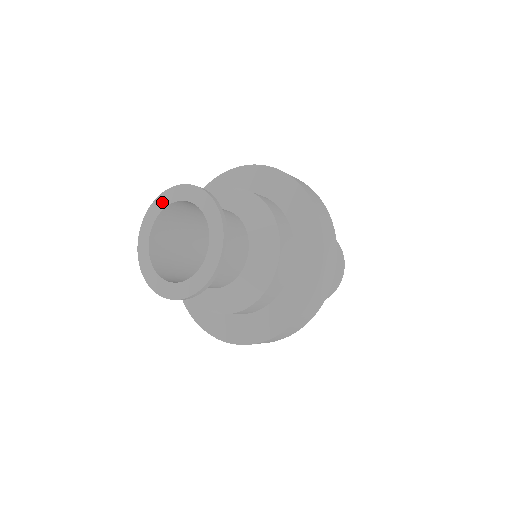
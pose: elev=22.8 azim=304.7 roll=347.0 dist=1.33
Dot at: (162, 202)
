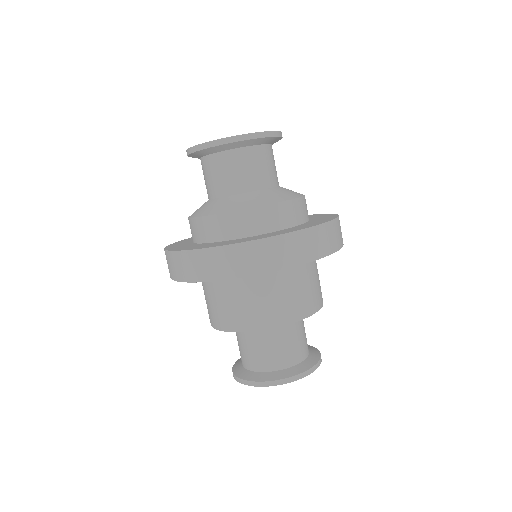
Dot at: occluded
